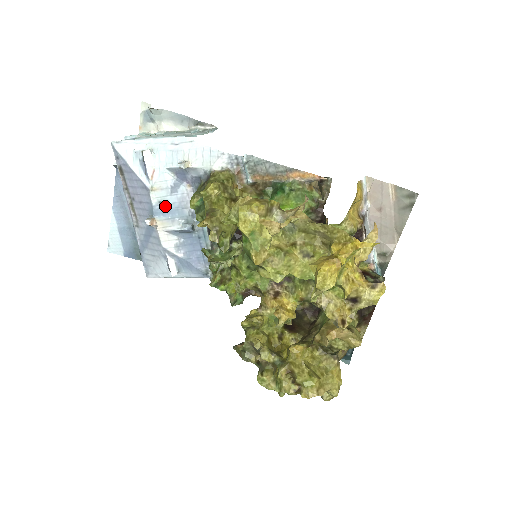
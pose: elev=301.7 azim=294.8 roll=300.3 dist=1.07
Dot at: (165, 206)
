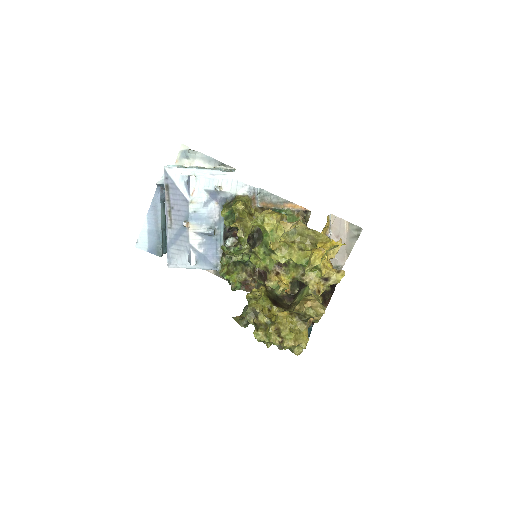
Dot at: (198, 215)
